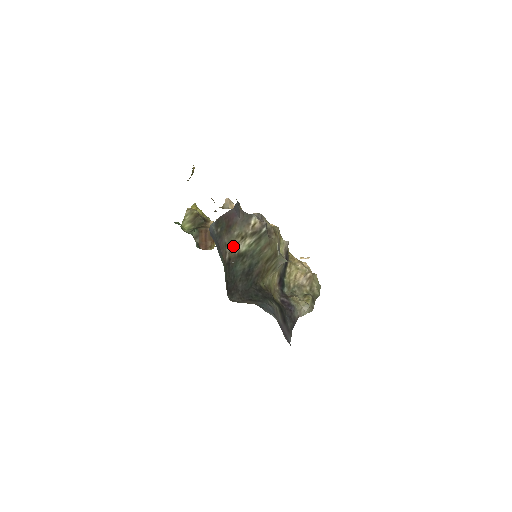
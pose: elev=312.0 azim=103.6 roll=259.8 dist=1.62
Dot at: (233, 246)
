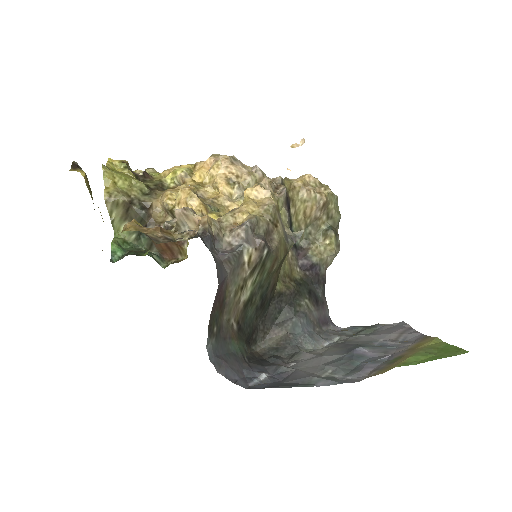
Dot at: (235, 308)
